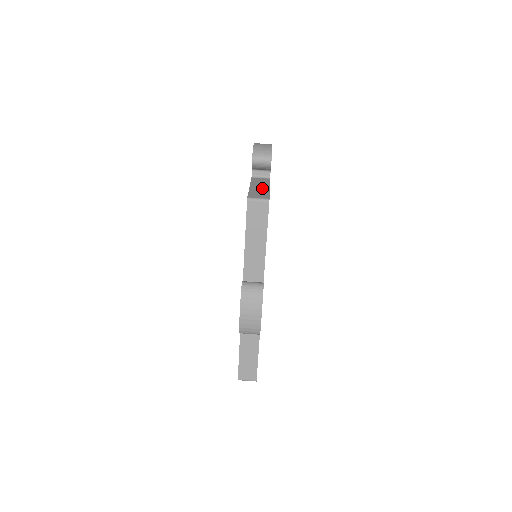
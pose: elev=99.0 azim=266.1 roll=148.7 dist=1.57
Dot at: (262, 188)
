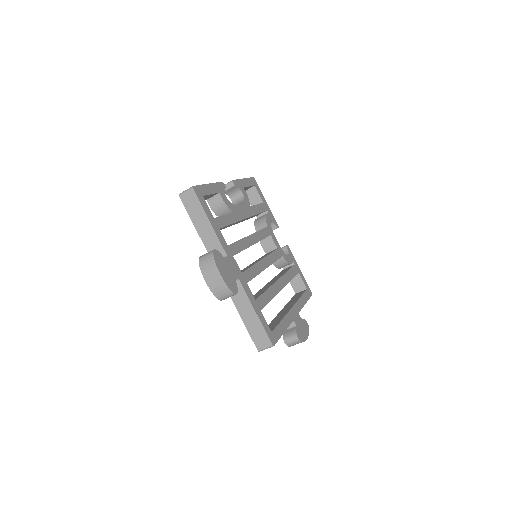
Dot at: (252, 319)
